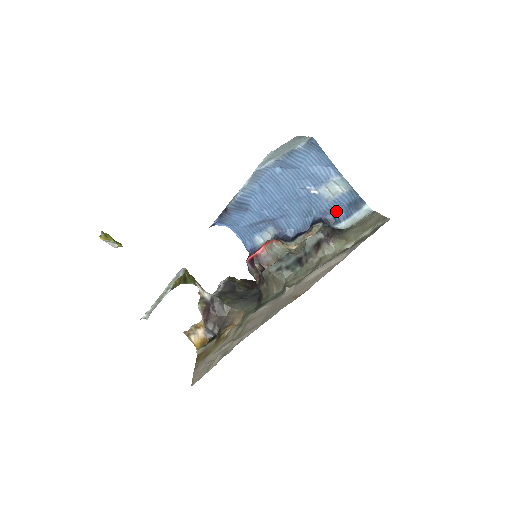
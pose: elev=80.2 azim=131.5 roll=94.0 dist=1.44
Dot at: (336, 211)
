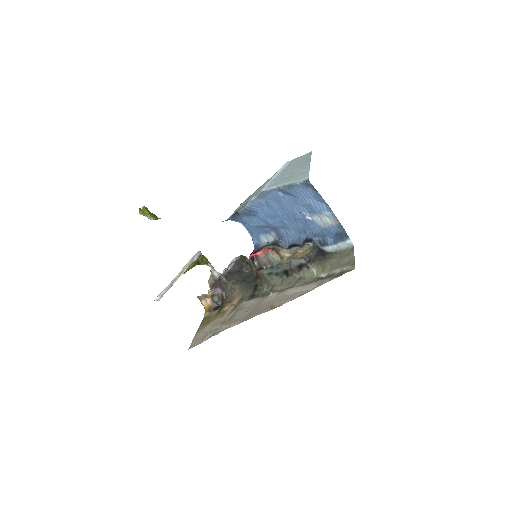
Dot at: (326, 236)
